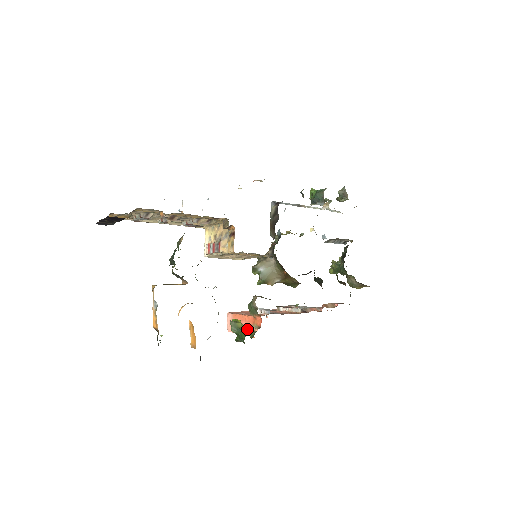
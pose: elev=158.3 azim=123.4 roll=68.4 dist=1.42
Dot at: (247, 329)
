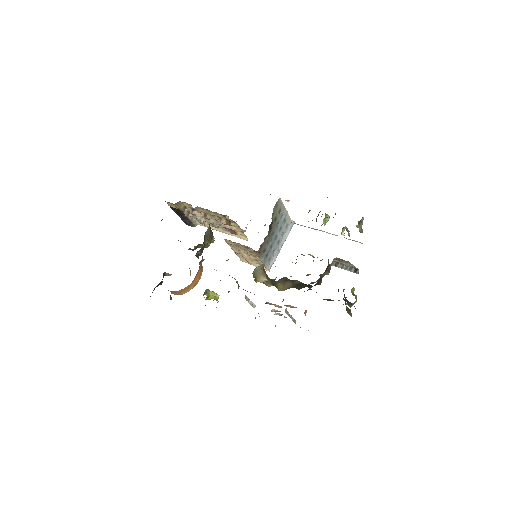
Dot at: (216, 299)
